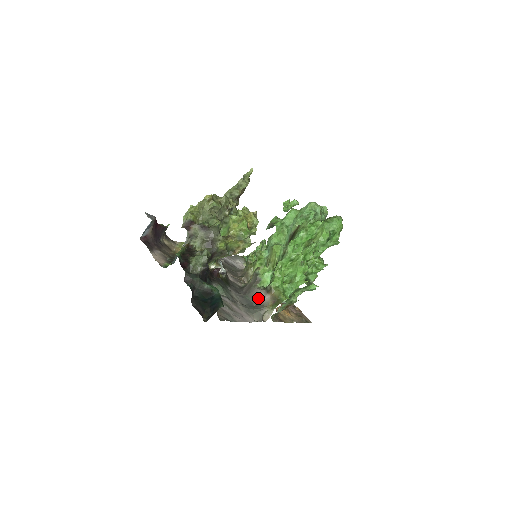
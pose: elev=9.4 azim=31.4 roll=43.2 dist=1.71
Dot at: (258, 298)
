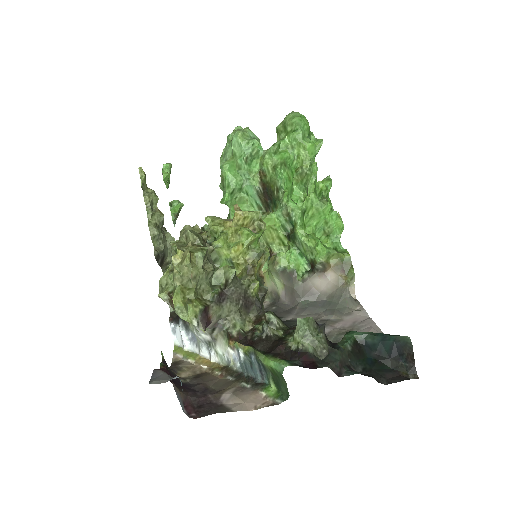
Dot at: (317, 289)
